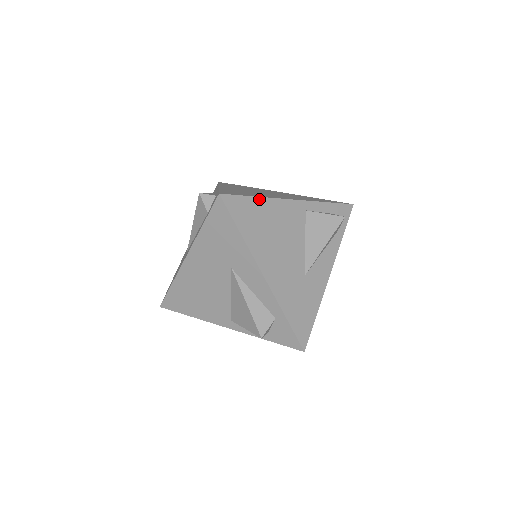
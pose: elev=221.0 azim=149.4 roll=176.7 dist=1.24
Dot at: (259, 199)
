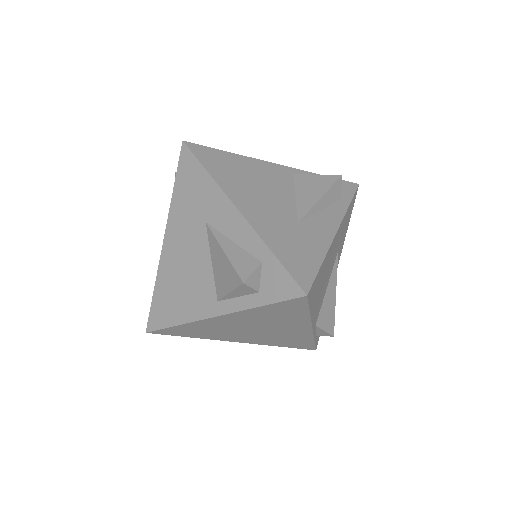
Dot at: (232, 154)
